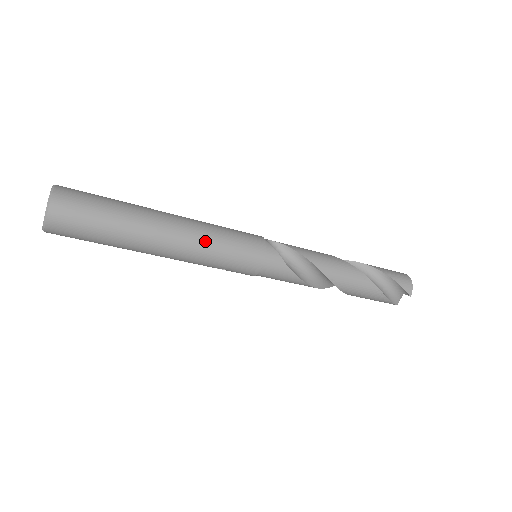
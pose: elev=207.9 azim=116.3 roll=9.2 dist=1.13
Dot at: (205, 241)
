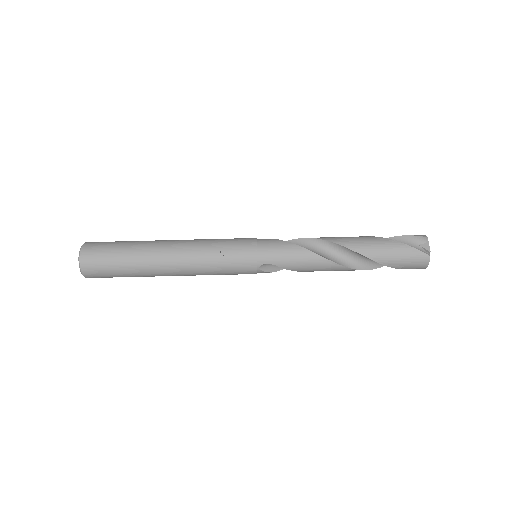
Dot at: (201, 240)
